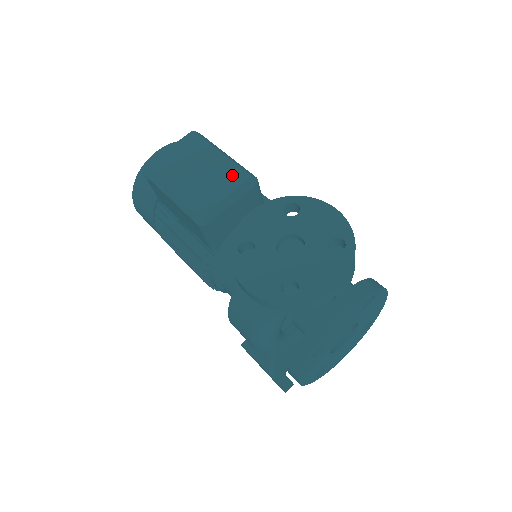
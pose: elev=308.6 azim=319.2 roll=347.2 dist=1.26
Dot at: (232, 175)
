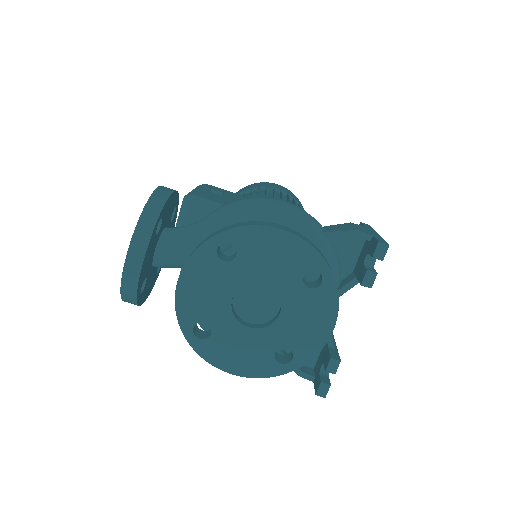
Dot at: occluded
